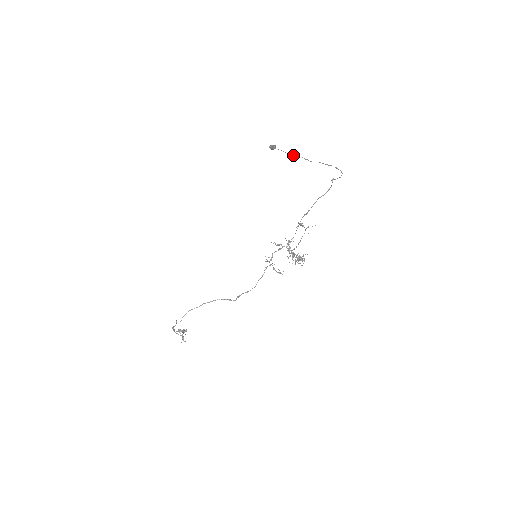
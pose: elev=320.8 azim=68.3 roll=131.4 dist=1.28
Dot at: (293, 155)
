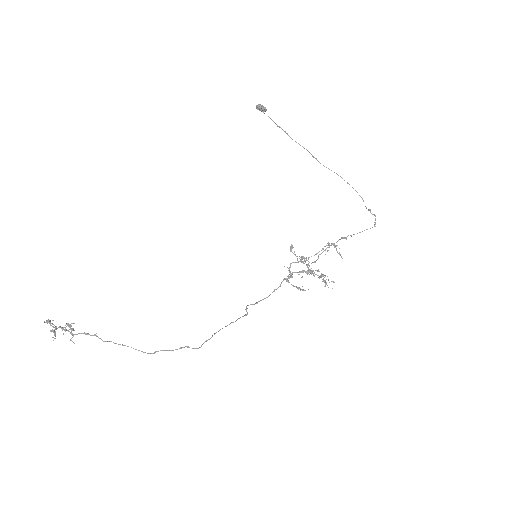
Dot at: occluded
